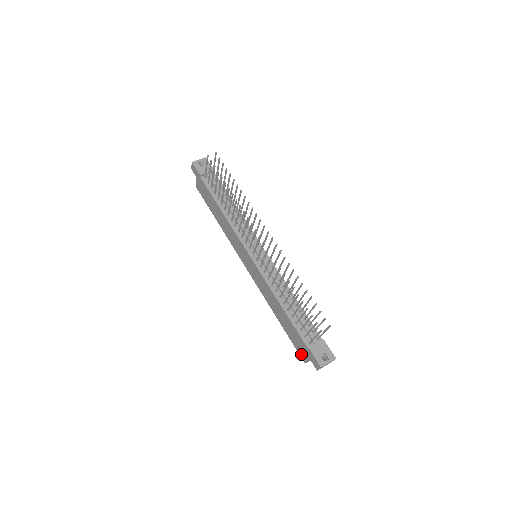
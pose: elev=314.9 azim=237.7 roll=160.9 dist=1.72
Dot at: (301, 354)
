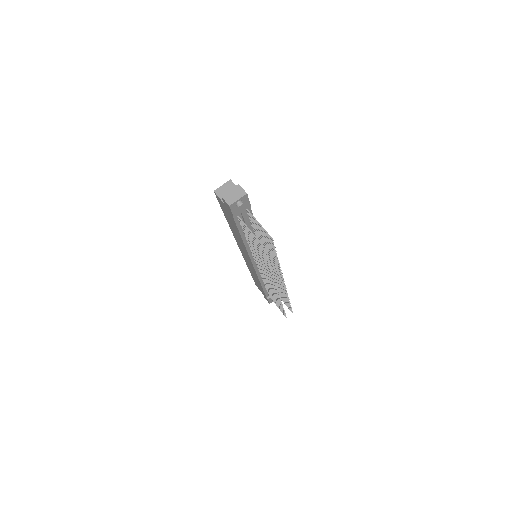
Dot at: occluded
